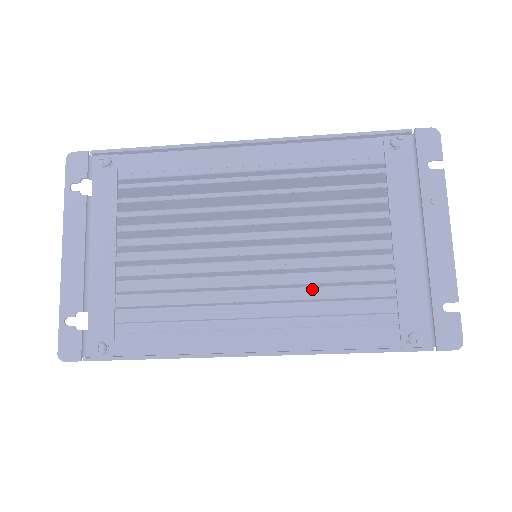
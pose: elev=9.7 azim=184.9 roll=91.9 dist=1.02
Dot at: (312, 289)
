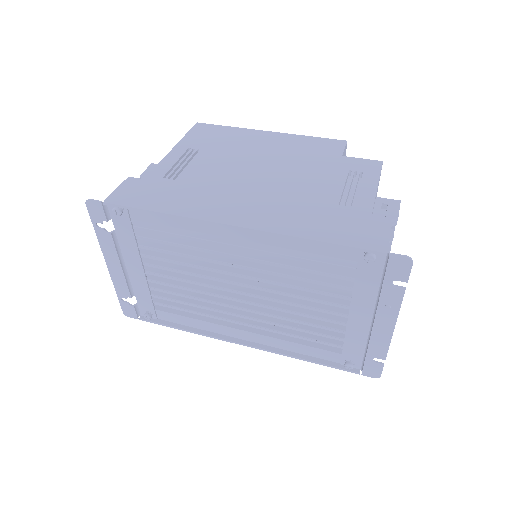
Dot at: occluded
